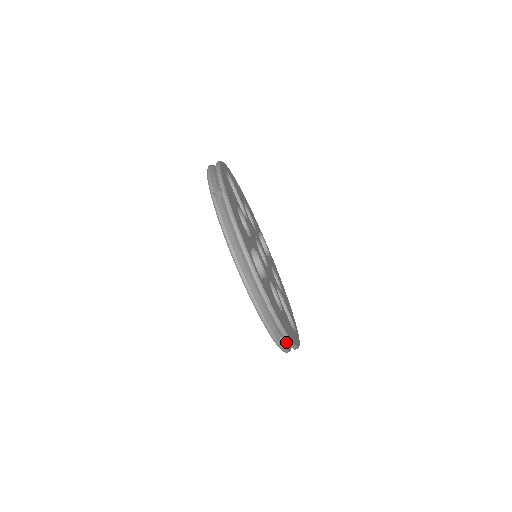
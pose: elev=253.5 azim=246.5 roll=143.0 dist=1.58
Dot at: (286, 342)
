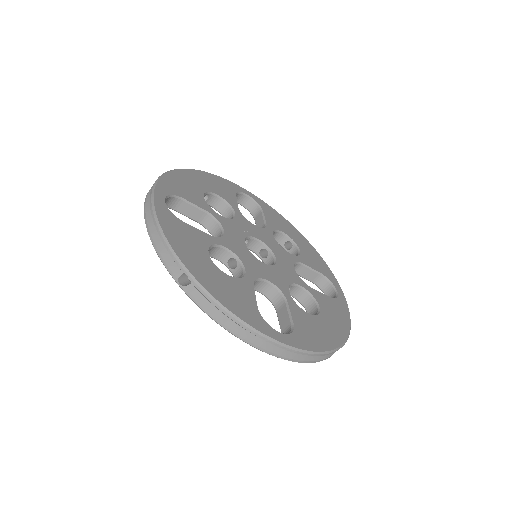
Dot at: occluded
